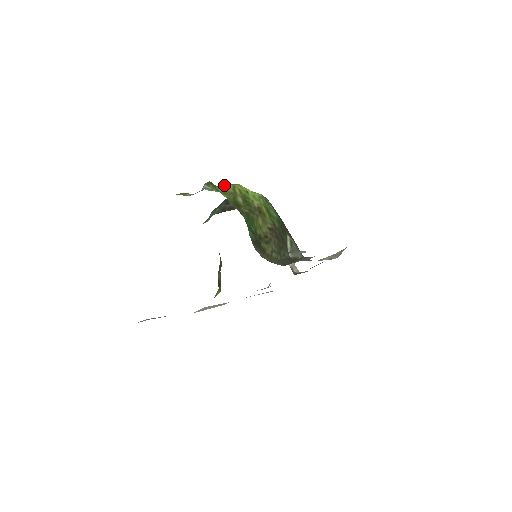
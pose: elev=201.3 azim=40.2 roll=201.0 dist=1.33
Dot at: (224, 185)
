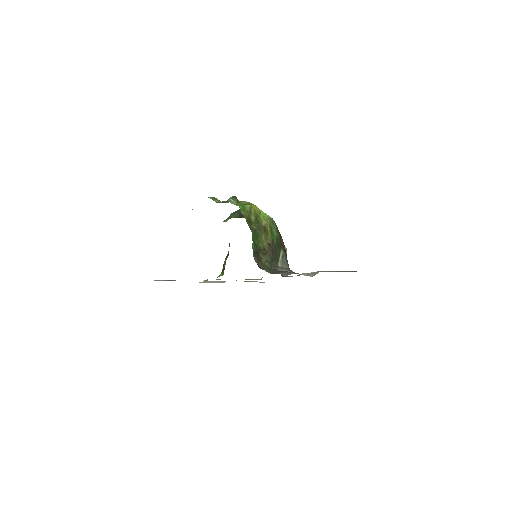
Dot at: (245, 202)
